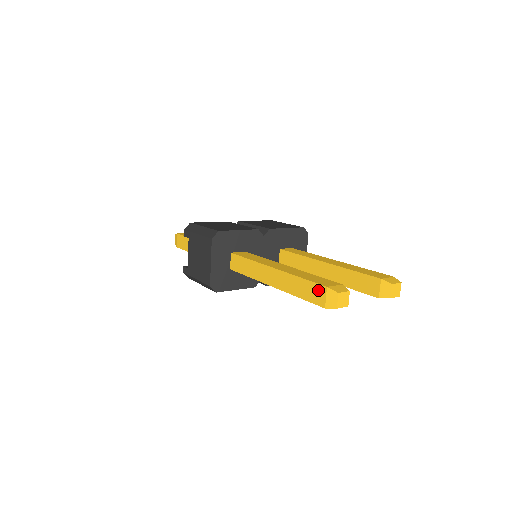
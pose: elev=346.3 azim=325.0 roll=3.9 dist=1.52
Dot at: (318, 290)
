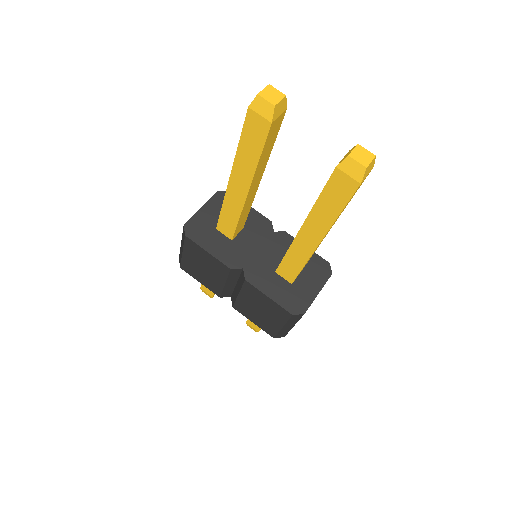
Dot at: occluded
